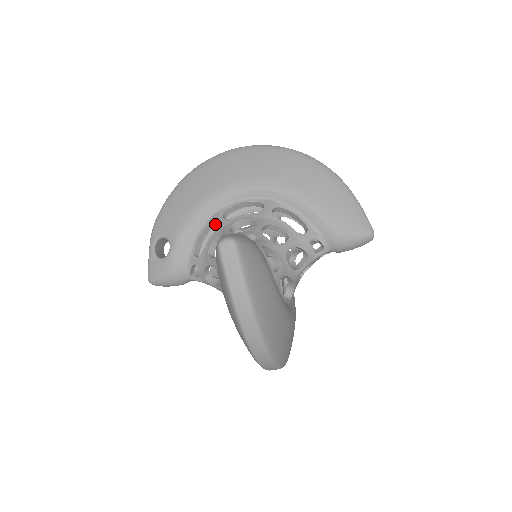
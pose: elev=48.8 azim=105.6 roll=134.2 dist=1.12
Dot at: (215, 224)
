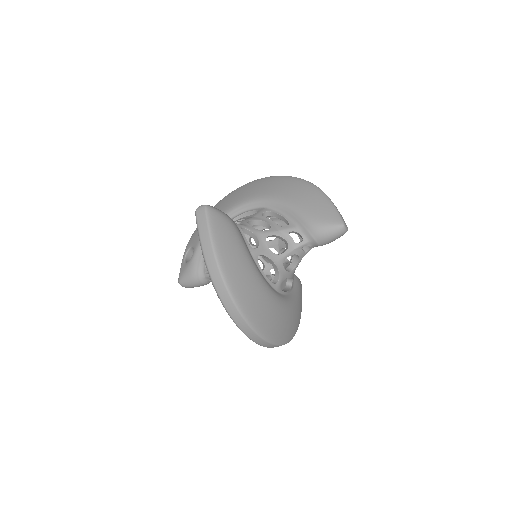
Dot at: occluded
